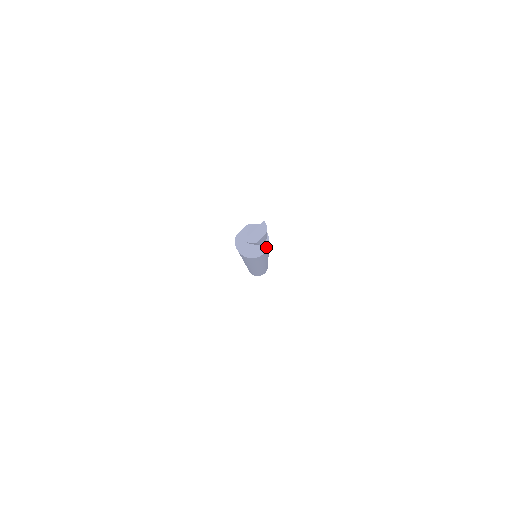
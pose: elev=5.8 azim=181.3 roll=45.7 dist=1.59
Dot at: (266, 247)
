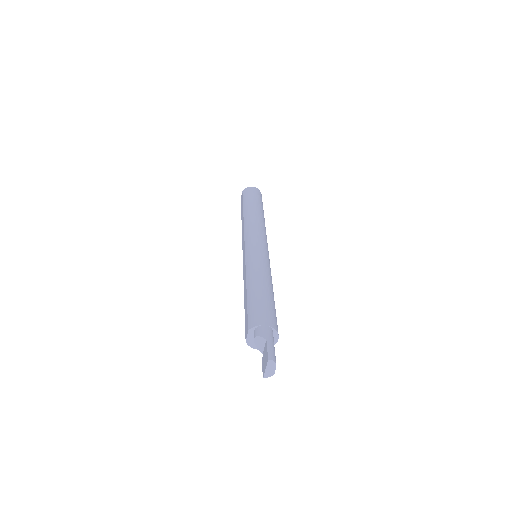
Dot at: (277, 335)
